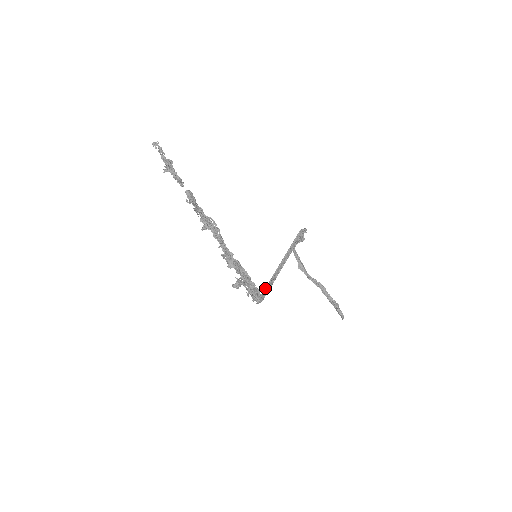
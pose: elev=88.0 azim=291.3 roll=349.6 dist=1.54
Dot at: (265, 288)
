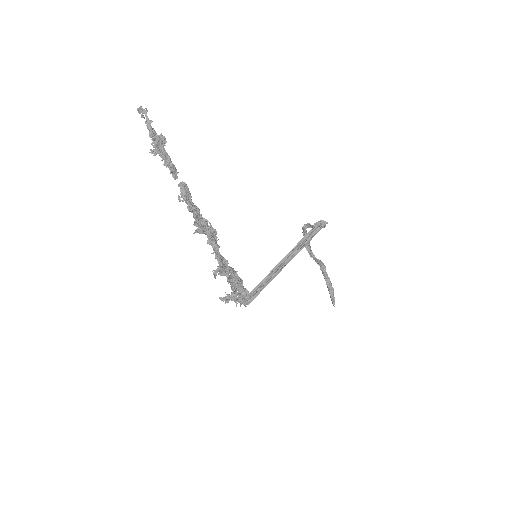
Dot at: (257, 287)
